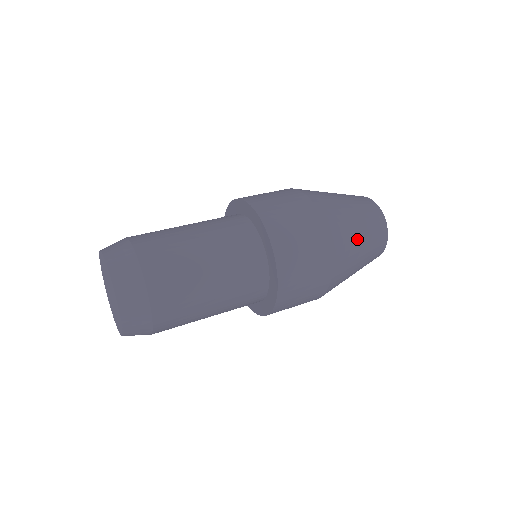
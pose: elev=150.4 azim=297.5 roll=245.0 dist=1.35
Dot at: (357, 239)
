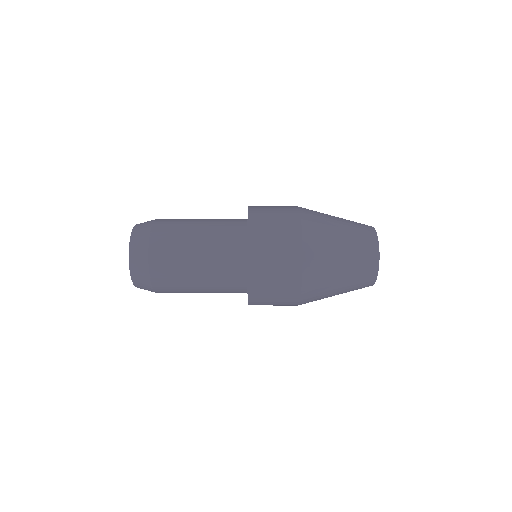
Dot at: (333, 222)
